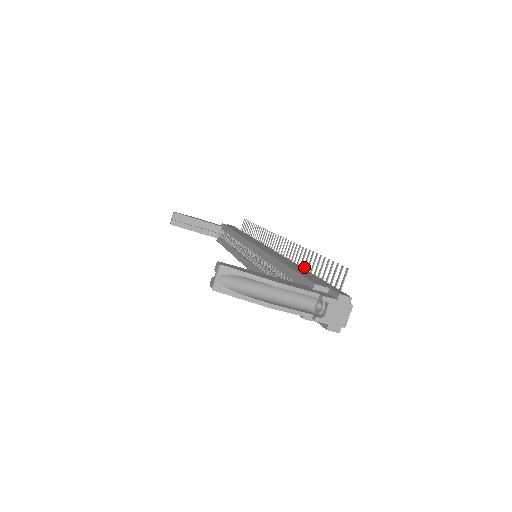
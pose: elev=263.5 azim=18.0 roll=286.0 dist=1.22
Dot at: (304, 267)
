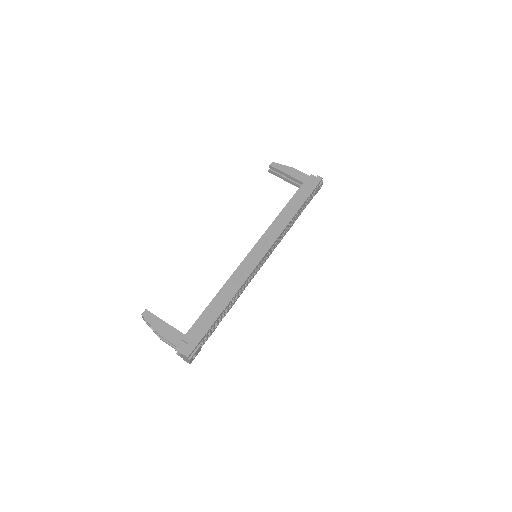
Dot at: (234, 301)
